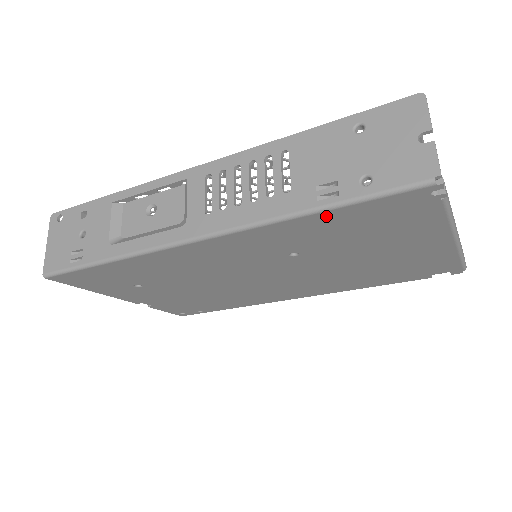
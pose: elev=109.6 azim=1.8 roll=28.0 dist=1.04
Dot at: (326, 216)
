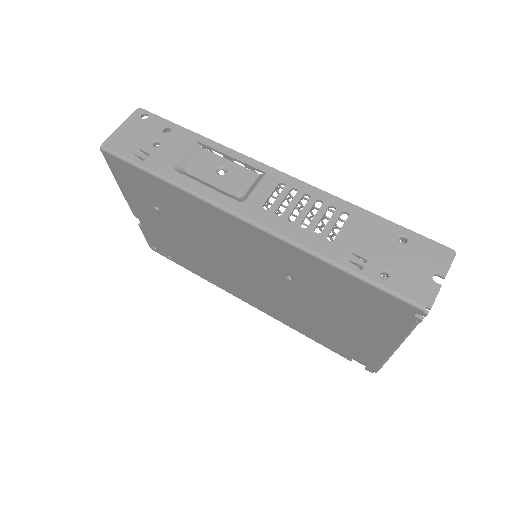
Dot at: (342, 275)
